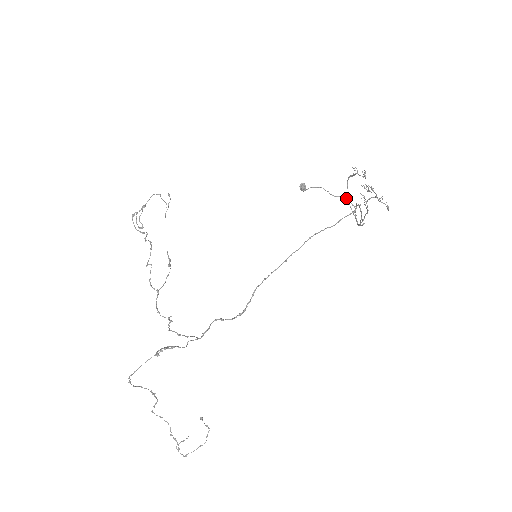
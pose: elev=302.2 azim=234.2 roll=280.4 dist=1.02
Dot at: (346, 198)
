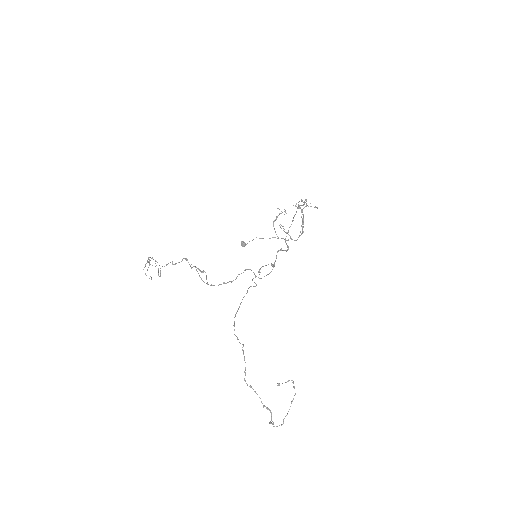
Dot at: (283, 226)
